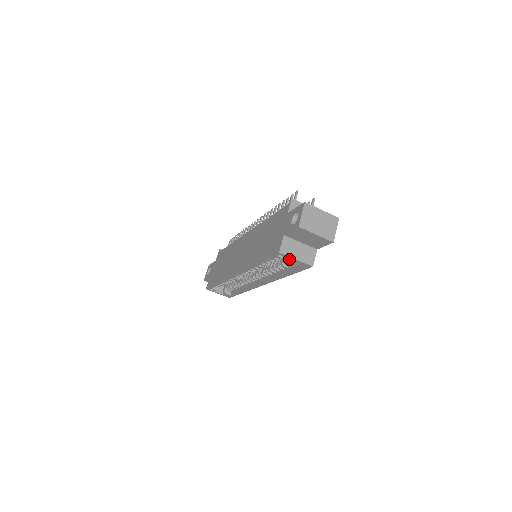
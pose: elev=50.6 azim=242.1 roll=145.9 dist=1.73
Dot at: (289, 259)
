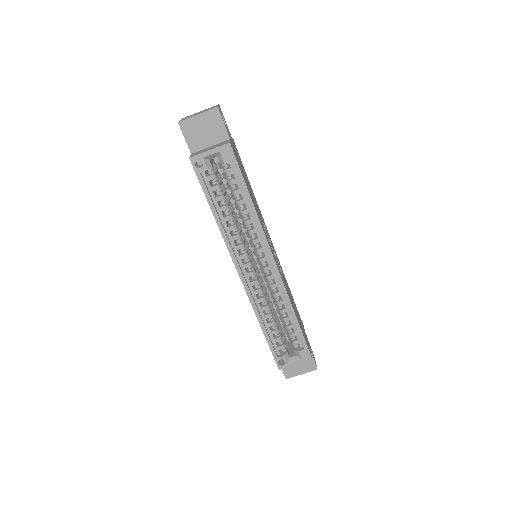
Dot at: (224, 174)
